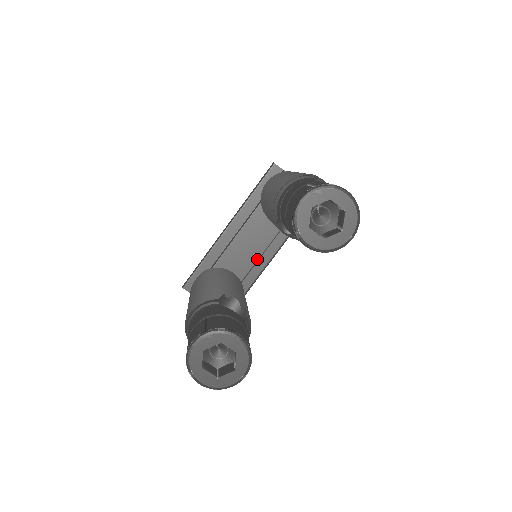
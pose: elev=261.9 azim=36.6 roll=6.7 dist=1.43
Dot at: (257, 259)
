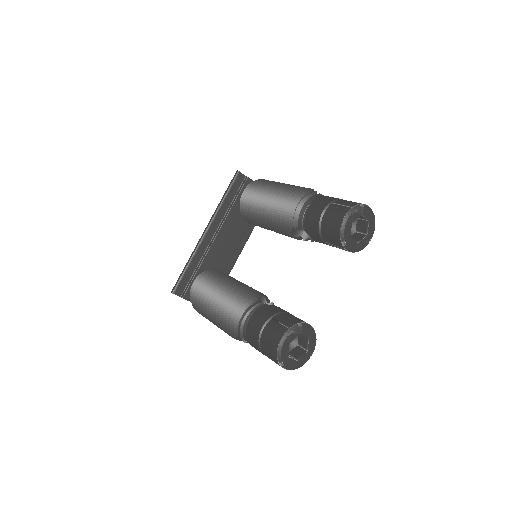
Dot at: (231, 255)
